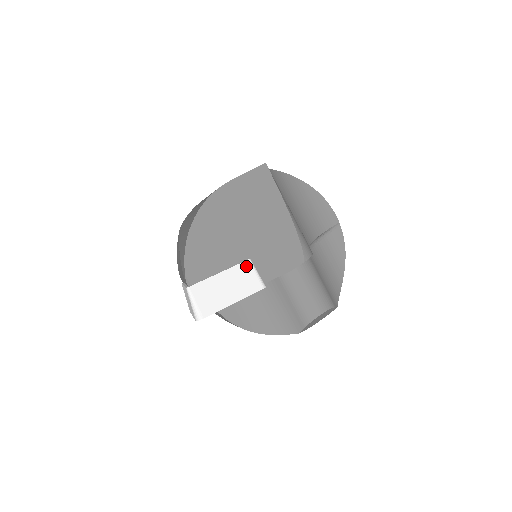
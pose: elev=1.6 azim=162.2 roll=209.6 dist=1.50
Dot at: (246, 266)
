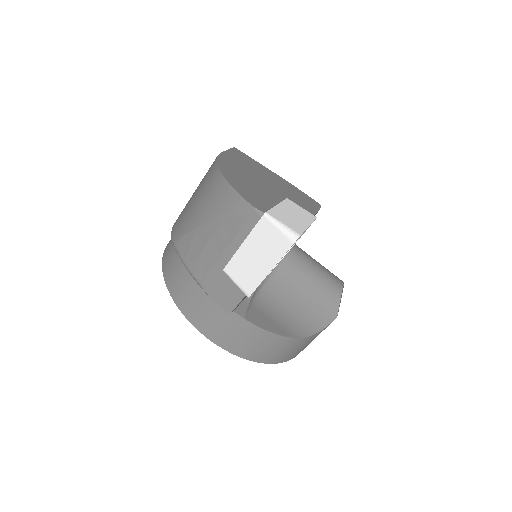
Dot at: (290, 202)
